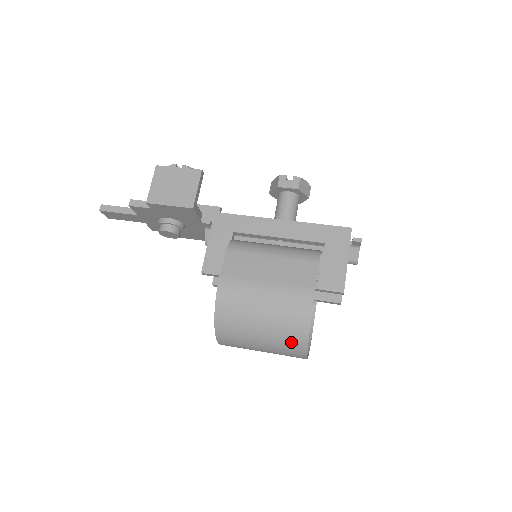
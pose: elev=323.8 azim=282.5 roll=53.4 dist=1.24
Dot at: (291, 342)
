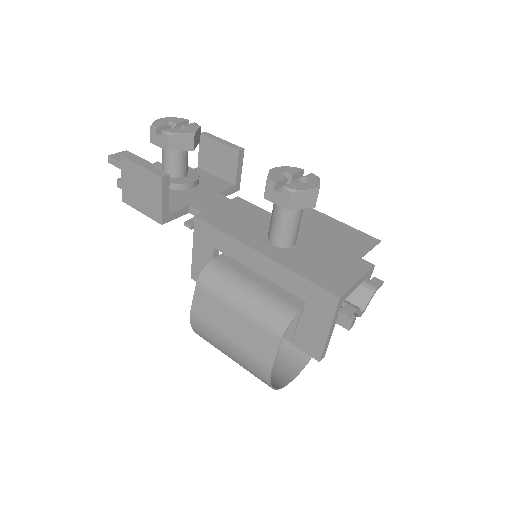
Dot at: occluded
